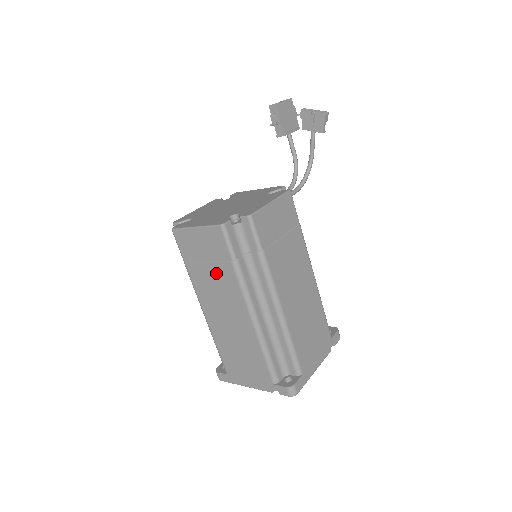
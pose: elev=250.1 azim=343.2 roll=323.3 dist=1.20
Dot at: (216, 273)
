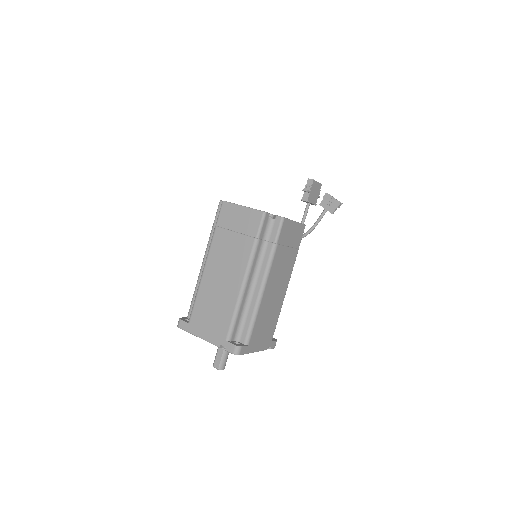
Dot at: (237, 242)
